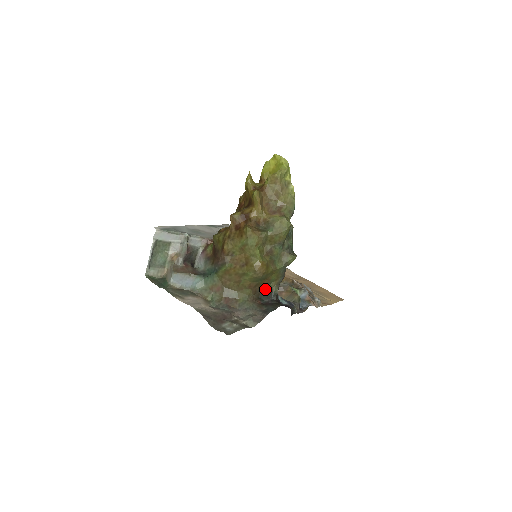
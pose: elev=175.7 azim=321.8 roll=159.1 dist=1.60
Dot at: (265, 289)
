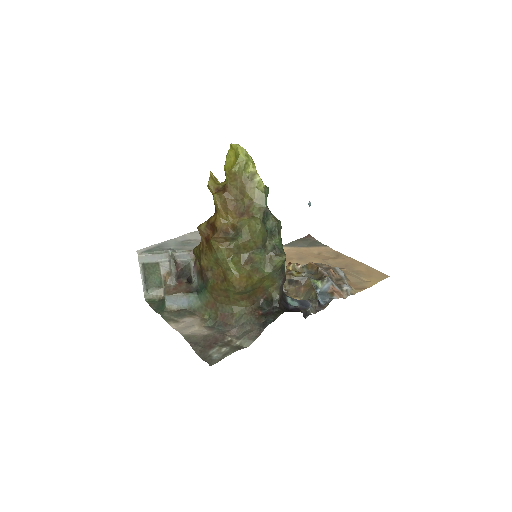
Dot at: (265, 296)
